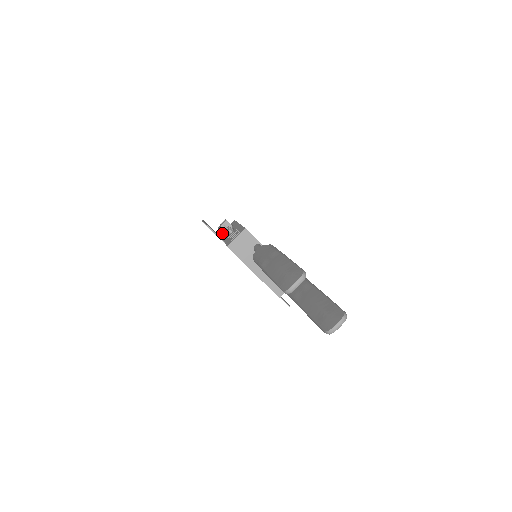
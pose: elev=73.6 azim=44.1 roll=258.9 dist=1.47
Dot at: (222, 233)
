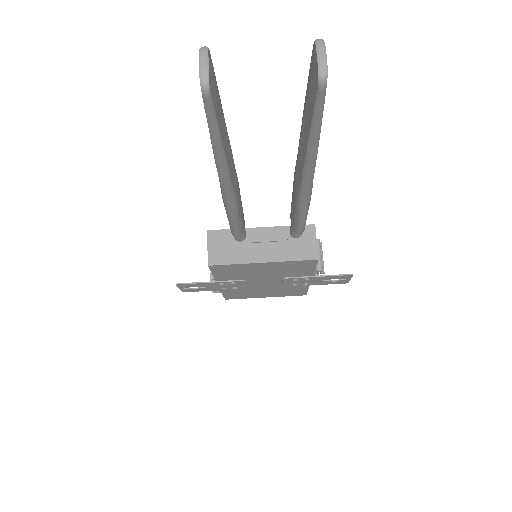
Dot at: occluded
